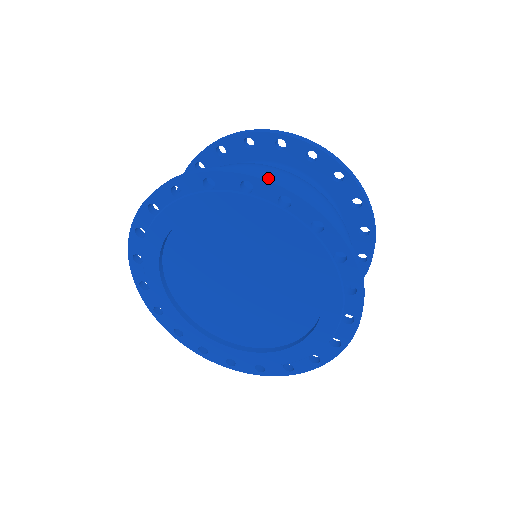
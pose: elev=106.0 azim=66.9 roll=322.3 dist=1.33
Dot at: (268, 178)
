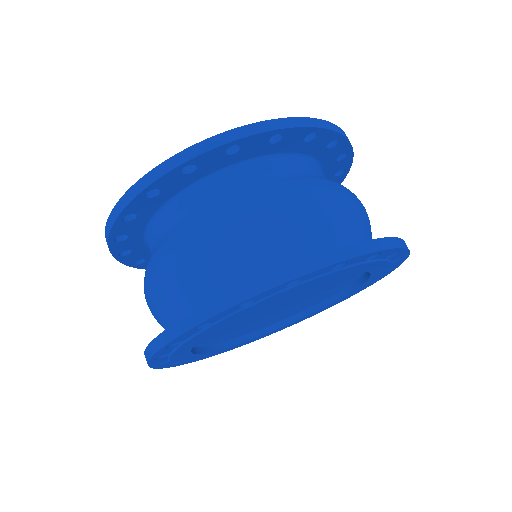
Dot at: (261, 285)
